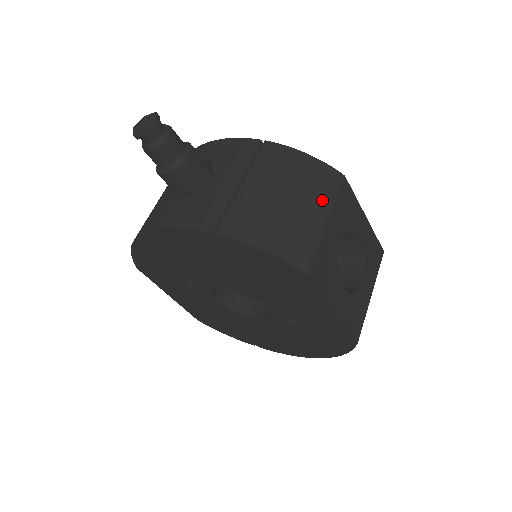
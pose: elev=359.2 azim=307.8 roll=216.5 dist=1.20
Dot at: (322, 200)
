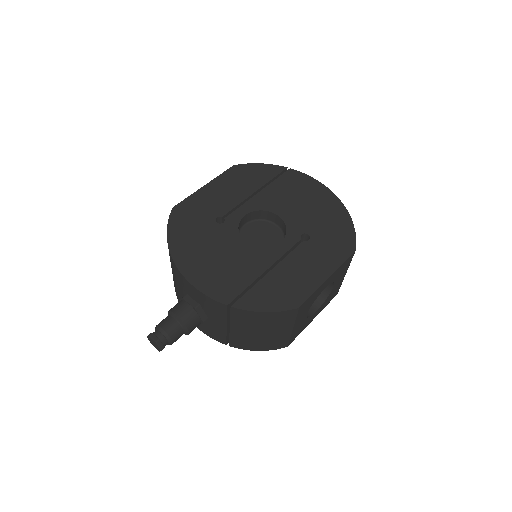
Dot at: (285, 325)
